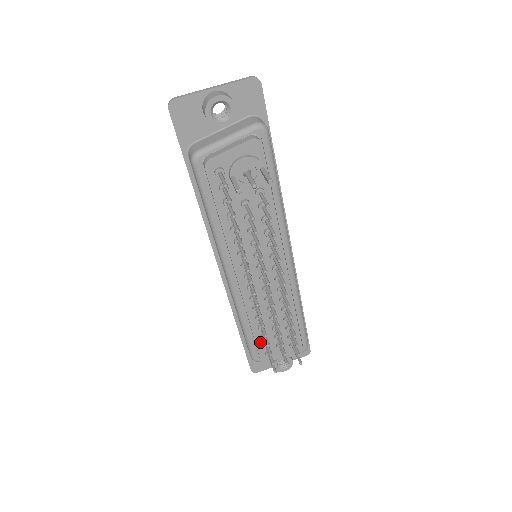
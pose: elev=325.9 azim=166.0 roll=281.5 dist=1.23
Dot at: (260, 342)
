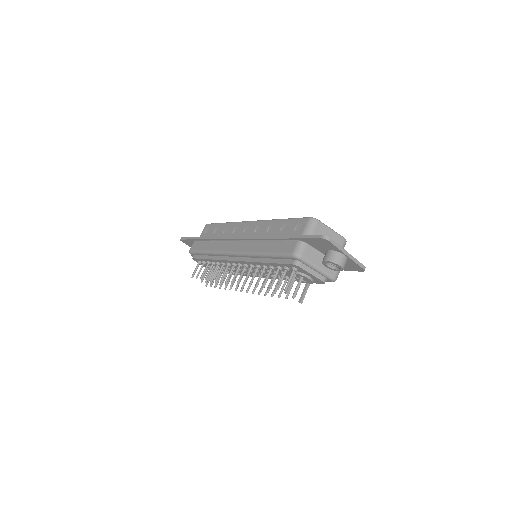
Dot at: (204, 260)
